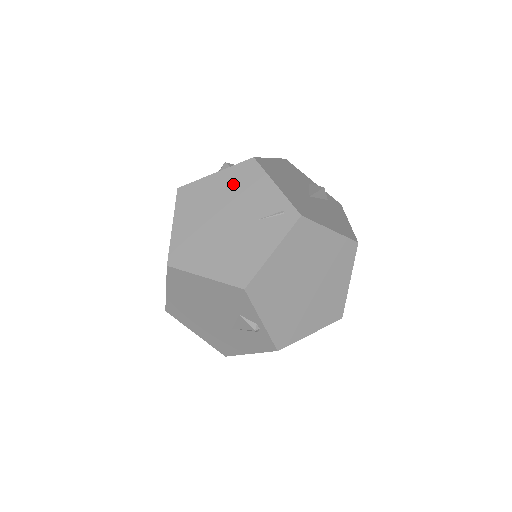
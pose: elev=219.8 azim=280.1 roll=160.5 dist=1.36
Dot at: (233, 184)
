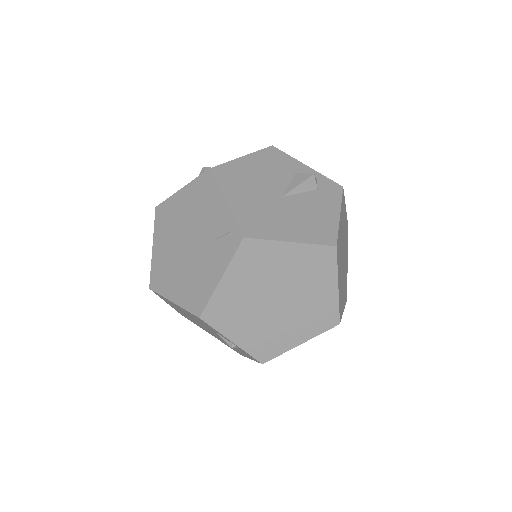
Dot at: (193, 201)
